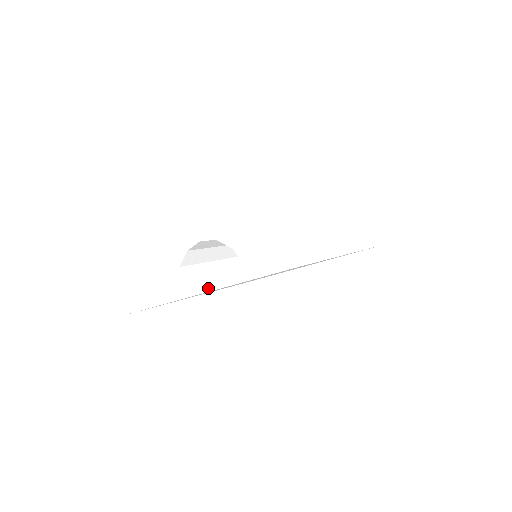
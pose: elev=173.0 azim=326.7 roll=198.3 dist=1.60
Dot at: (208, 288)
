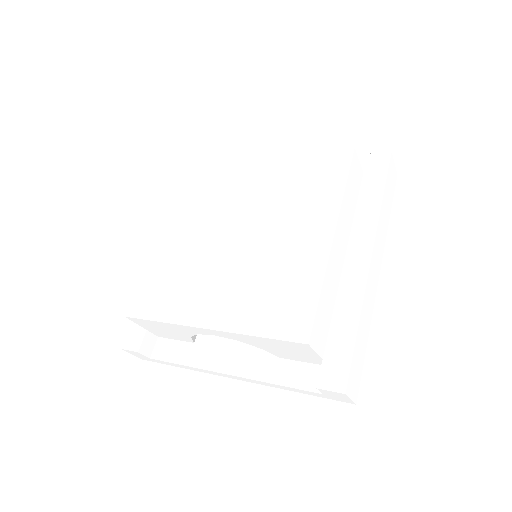
Dot at: occluded
